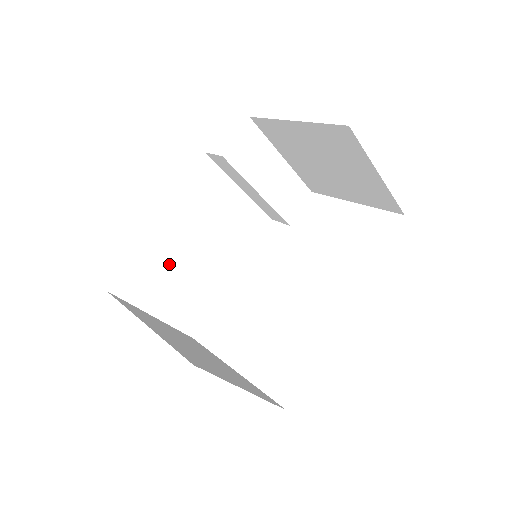
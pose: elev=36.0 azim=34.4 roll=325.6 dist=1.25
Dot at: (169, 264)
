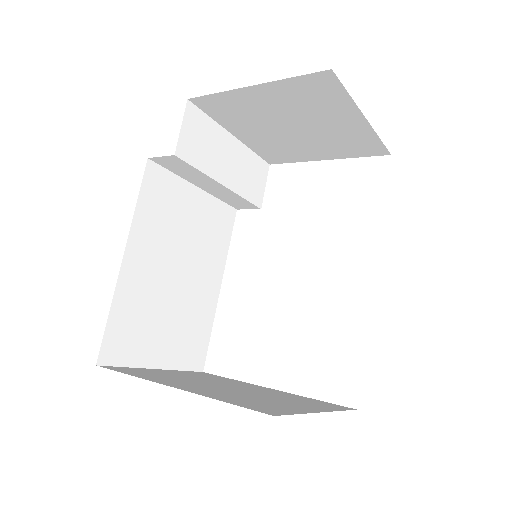
Dot at: (152, 303)
